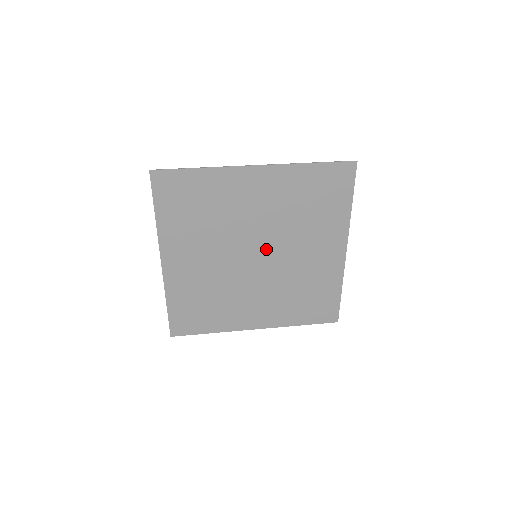
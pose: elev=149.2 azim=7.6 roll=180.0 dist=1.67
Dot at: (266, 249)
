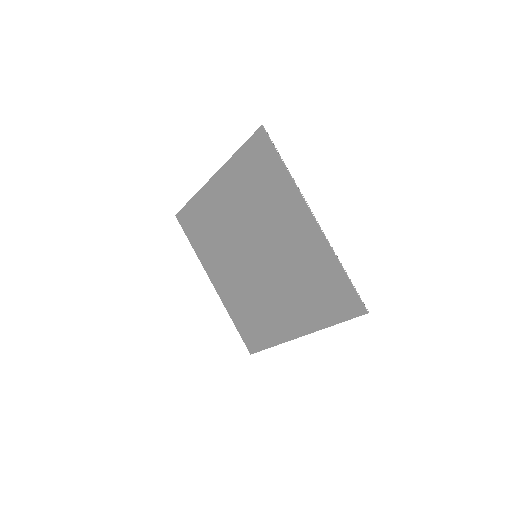
Dot at: (257, 246)
